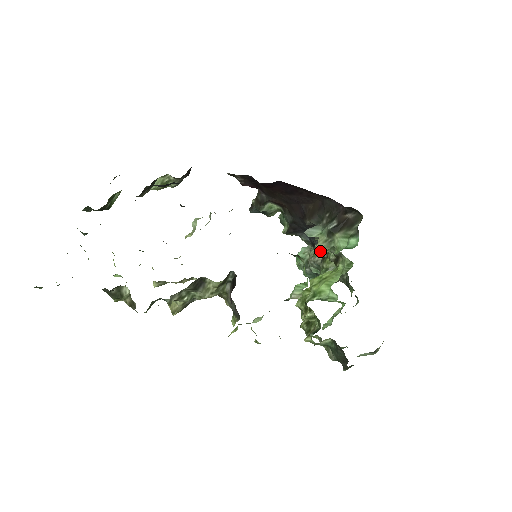
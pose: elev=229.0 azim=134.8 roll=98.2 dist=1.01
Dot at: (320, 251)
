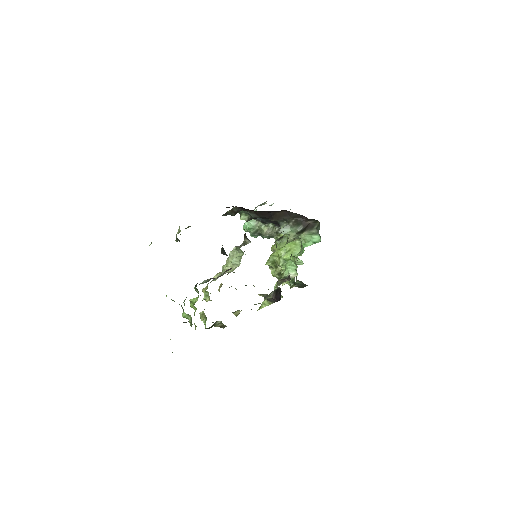
Dot at: occluded
